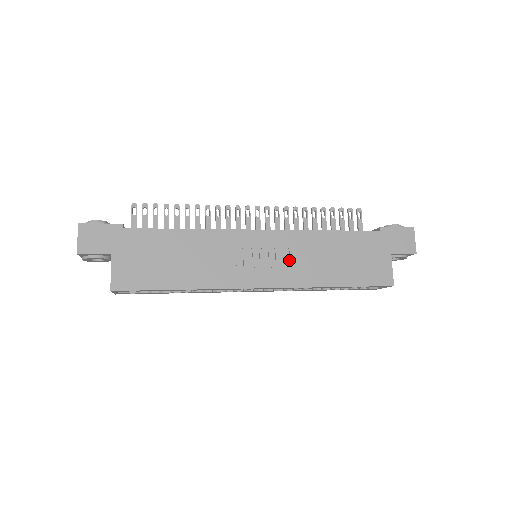
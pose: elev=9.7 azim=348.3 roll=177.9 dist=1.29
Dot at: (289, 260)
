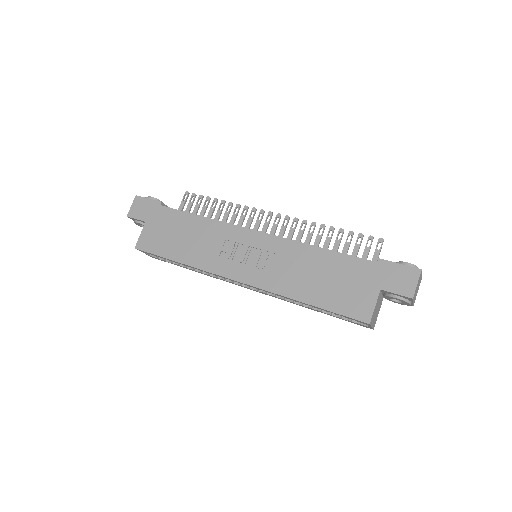
Dot at: (272, 264)
